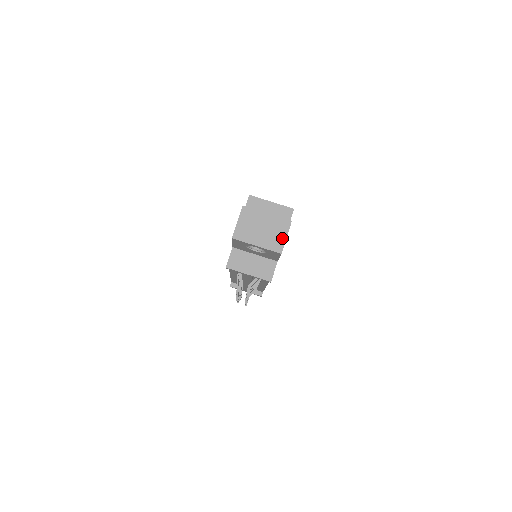
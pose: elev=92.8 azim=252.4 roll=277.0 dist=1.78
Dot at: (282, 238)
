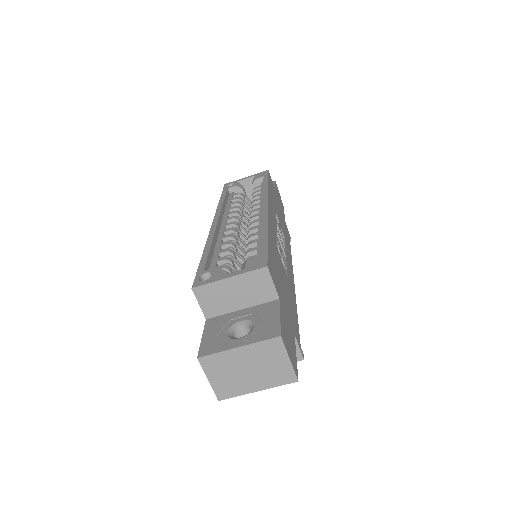
Dot at: (284, 364)
